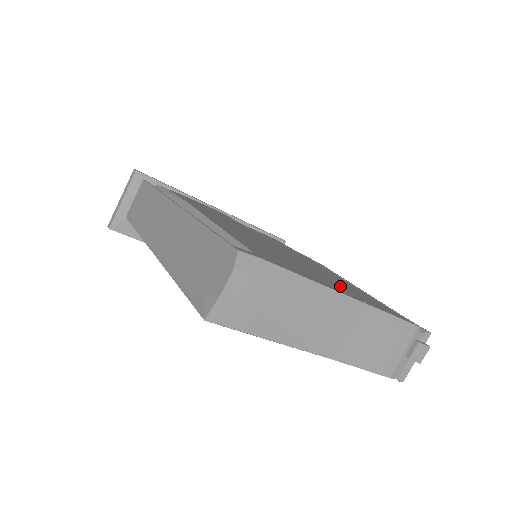
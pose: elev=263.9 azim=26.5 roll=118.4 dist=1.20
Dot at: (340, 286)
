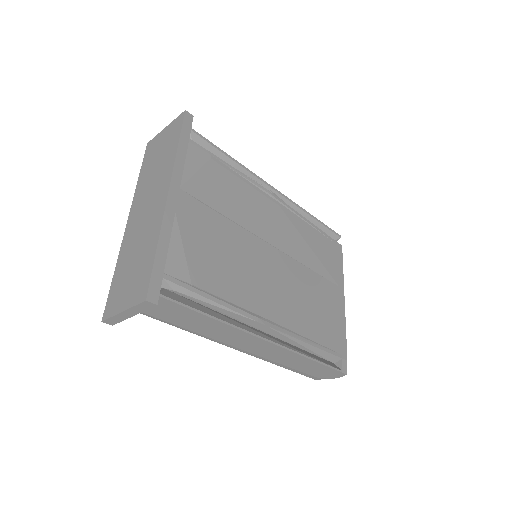
Dot at: (327, 275)
